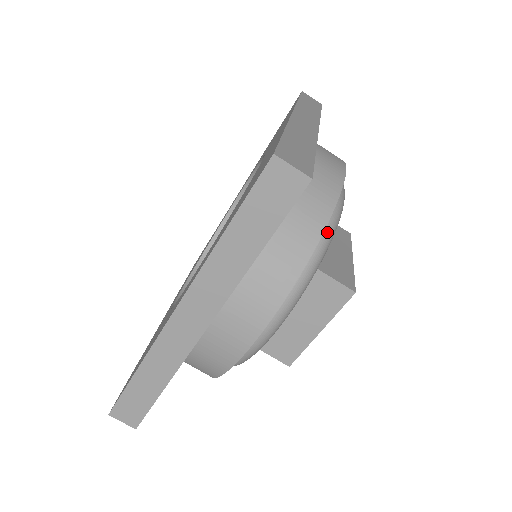
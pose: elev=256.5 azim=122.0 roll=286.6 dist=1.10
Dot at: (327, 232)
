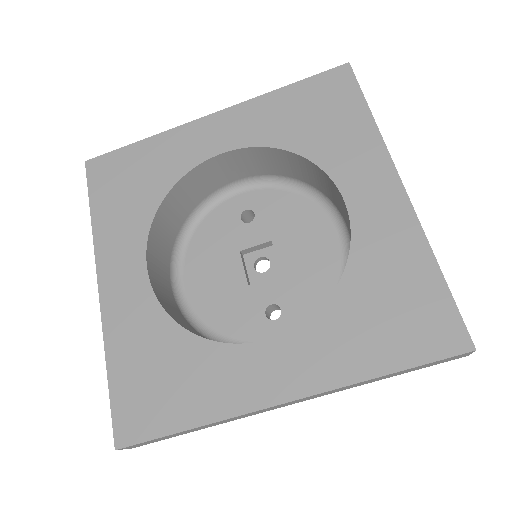
Dot at: occluded
